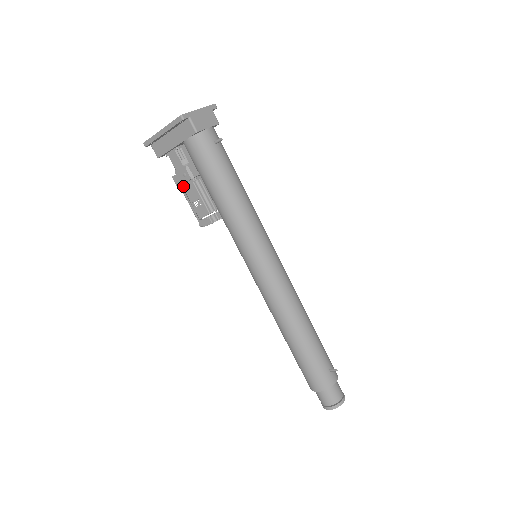
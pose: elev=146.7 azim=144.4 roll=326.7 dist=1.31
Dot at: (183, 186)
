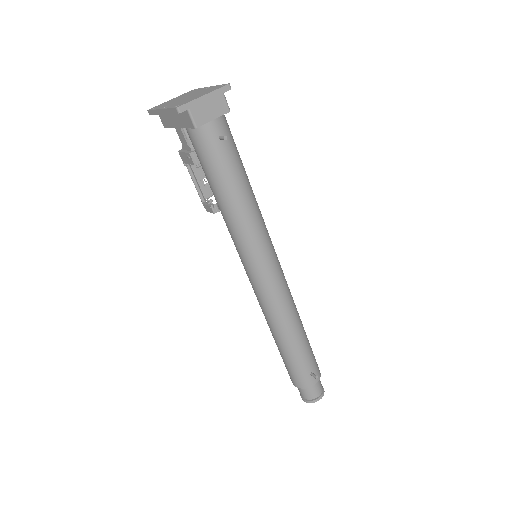
Dot at: occluded
